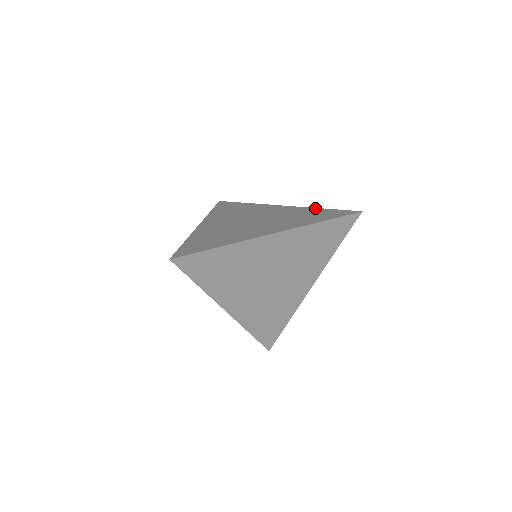
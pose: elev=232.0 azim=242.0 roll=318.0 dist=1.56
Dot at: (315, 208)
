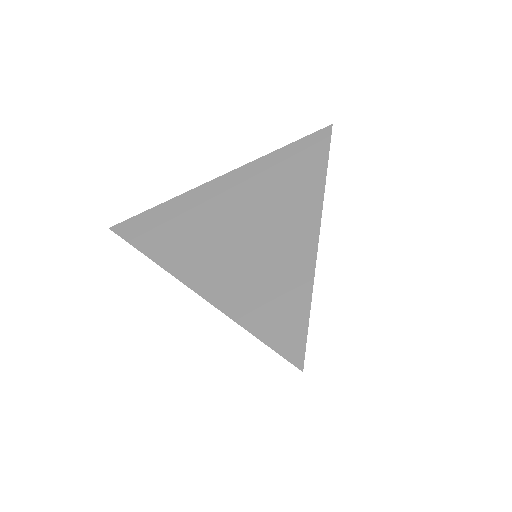
Dot at: occluded
